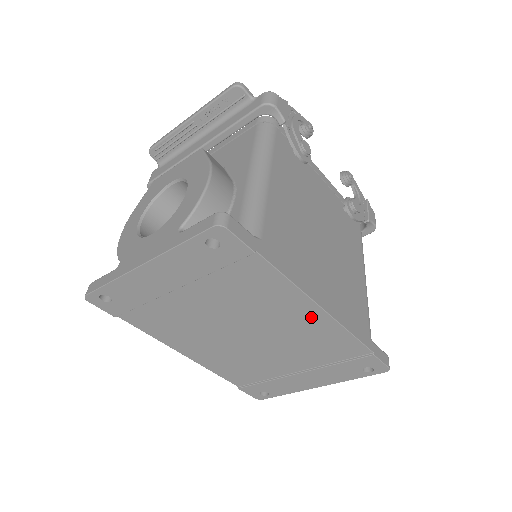
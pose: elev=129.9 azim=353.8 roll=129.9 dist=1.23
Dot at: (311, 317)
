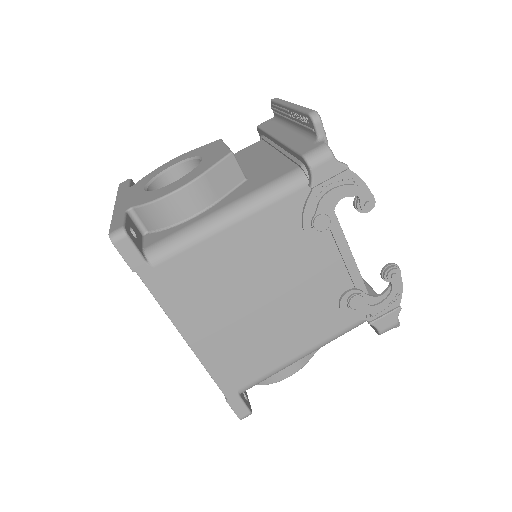
Dot at: occluded
